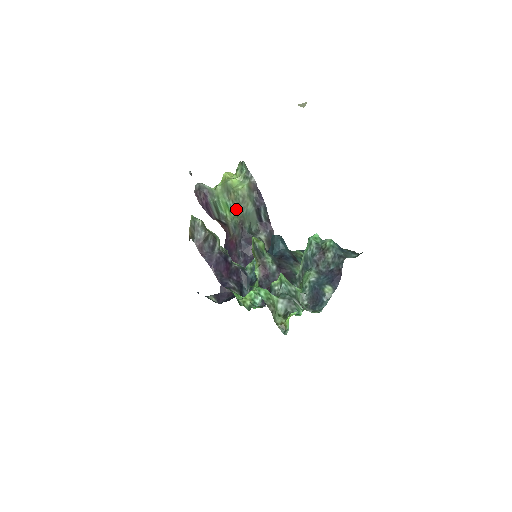
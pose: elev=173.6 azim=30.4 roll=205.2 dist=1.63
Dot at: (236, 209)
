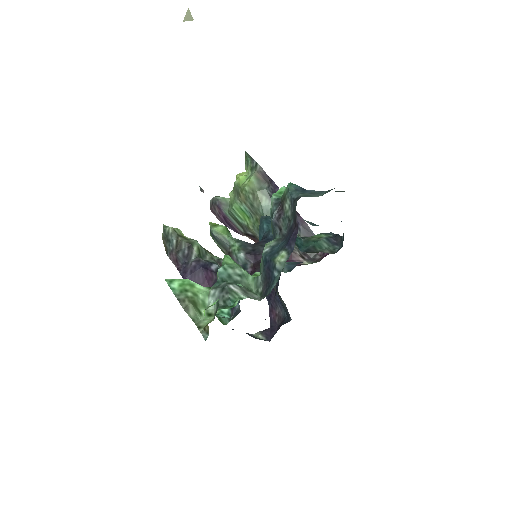
Dot at: (252, 211)
